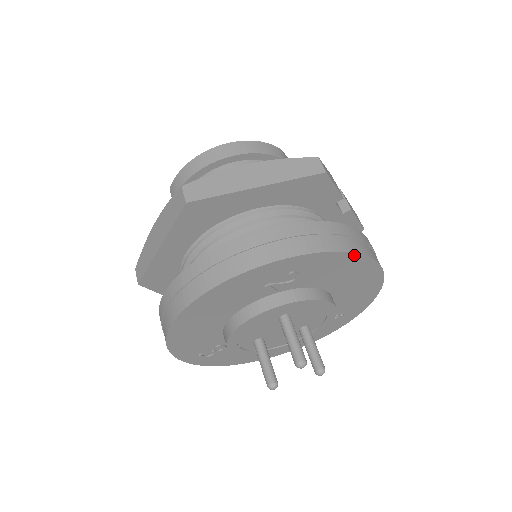
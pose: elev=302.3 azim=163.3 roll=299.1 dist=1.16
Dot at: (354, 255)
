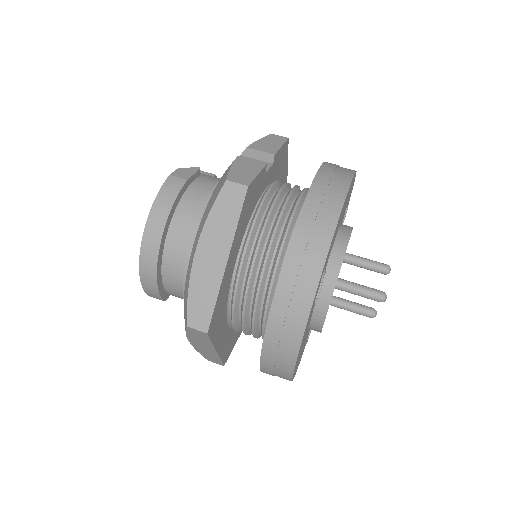
Dot at: (340, 215)
